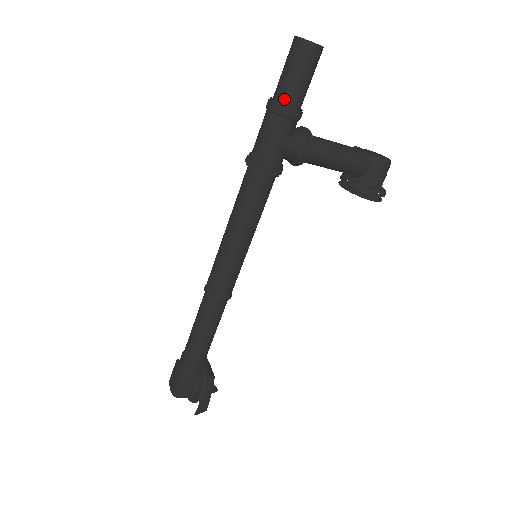
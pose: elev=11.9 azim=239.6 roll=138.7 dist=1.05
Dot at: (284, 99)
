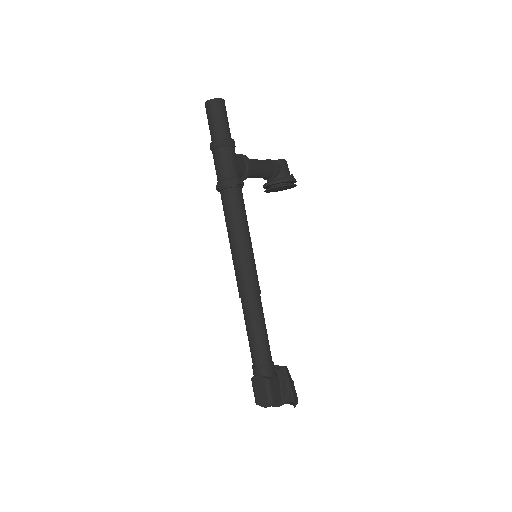
Dot at: (222, 136)
